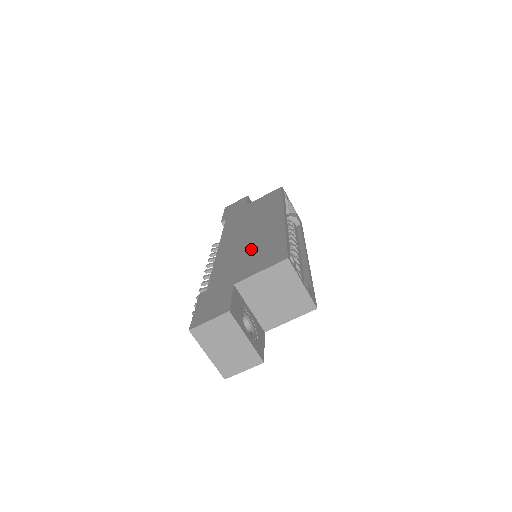
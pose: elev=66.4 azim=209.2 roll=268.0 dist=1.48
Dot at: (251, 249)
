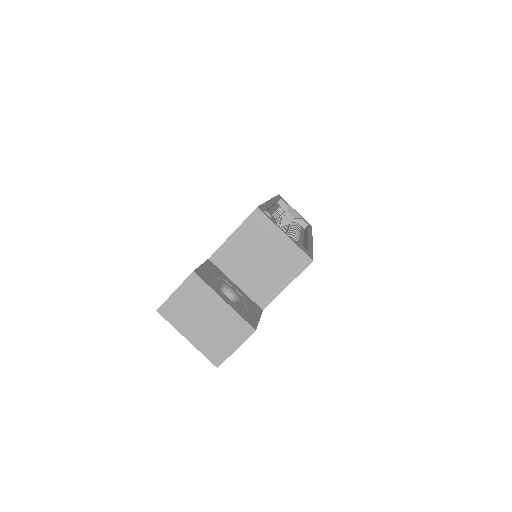
Dot at: occluded
